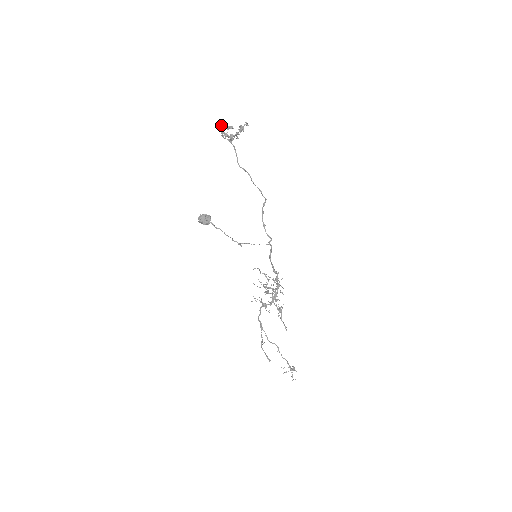
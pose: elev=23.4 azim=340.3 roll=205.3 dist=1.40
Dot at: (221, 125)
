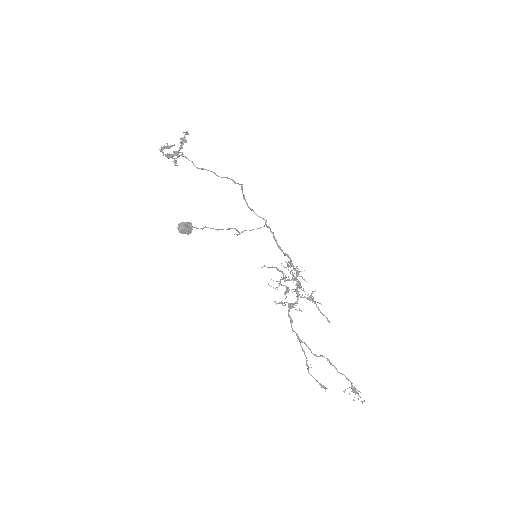
Dot at: occluded
